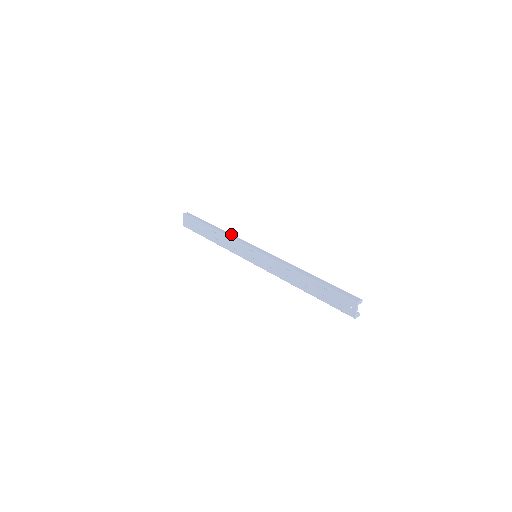
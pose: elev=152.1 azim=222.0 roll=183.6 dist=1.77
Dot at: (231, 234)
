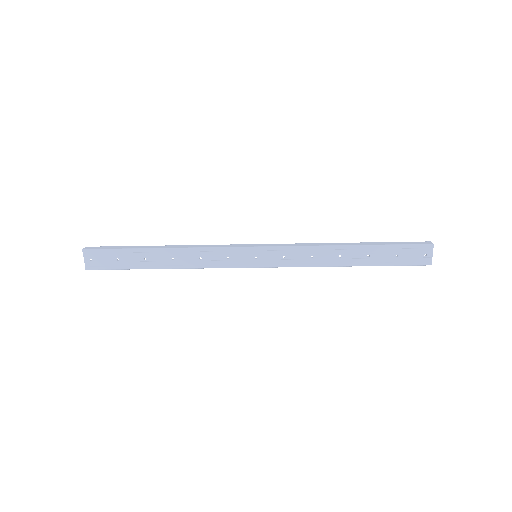
Dot at: (197, 245)
